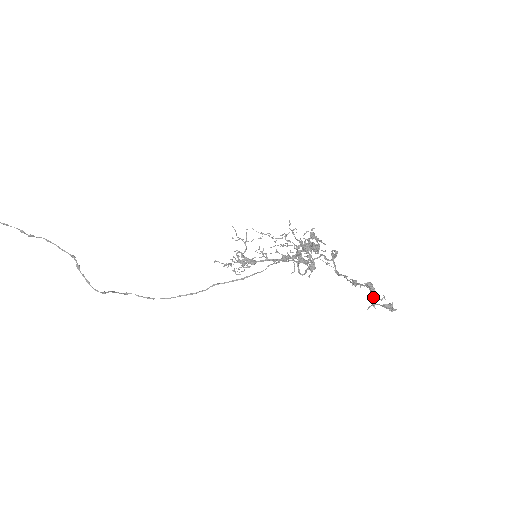
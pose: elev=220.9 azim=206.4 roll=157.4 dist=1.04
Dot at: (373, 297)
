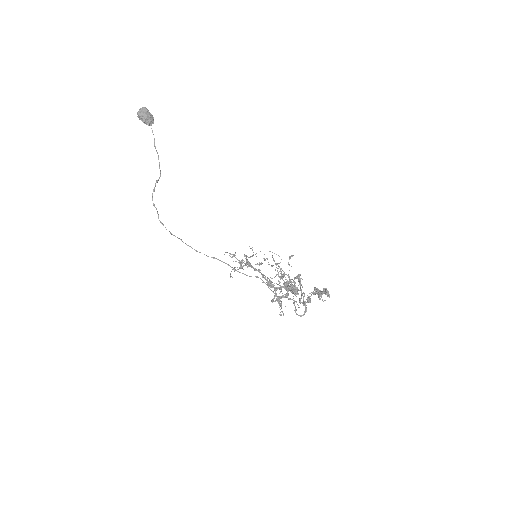
Dot at: (318, 292)
